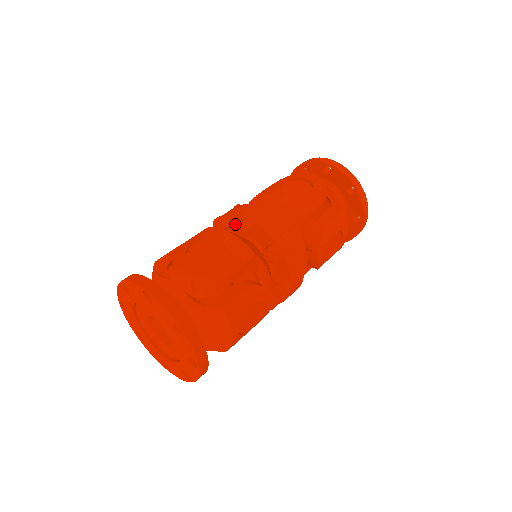
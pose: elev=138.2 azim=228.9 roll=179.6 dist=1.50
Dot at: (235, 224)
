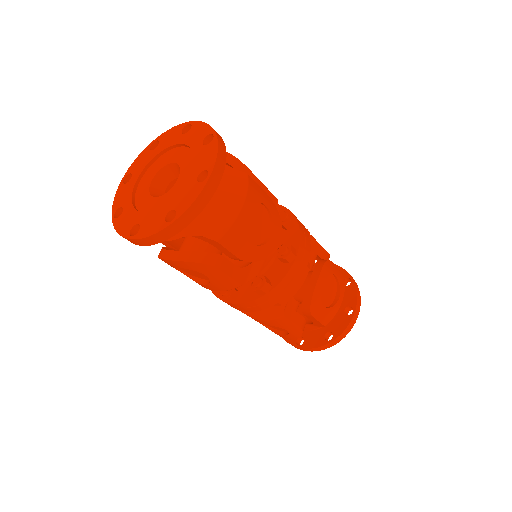
Dot at: occluded
